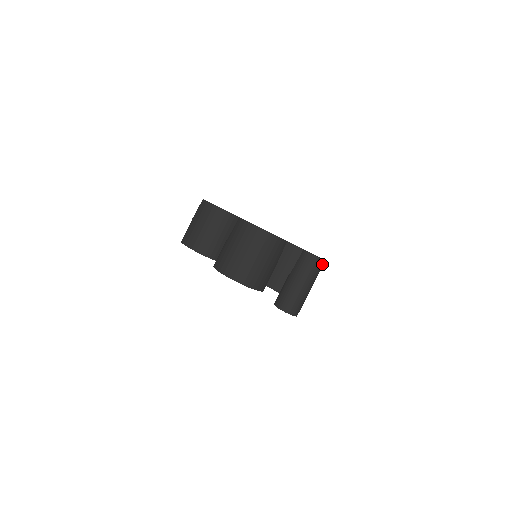
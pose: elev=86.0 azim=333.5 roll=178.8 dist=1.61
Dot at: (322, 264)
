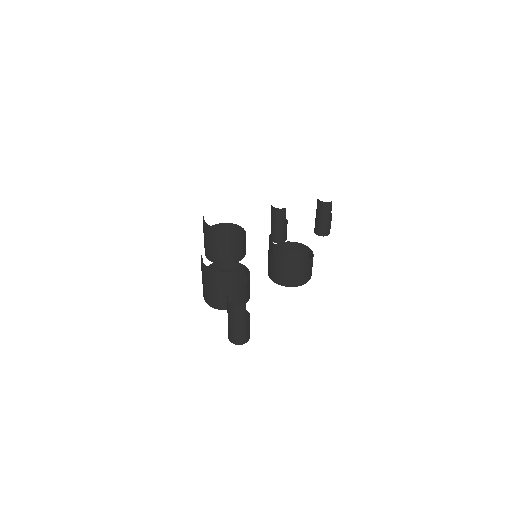
Dot at: (244, 307)
